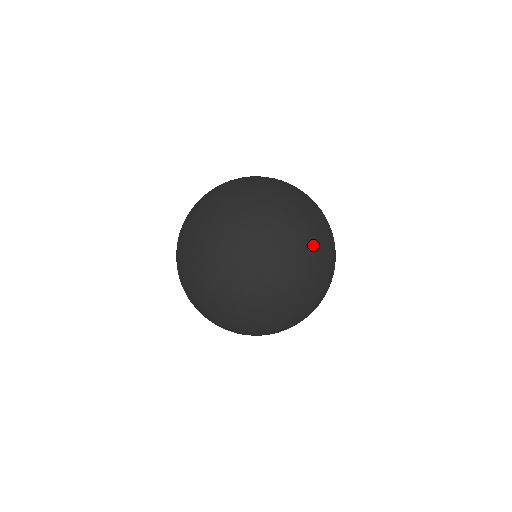
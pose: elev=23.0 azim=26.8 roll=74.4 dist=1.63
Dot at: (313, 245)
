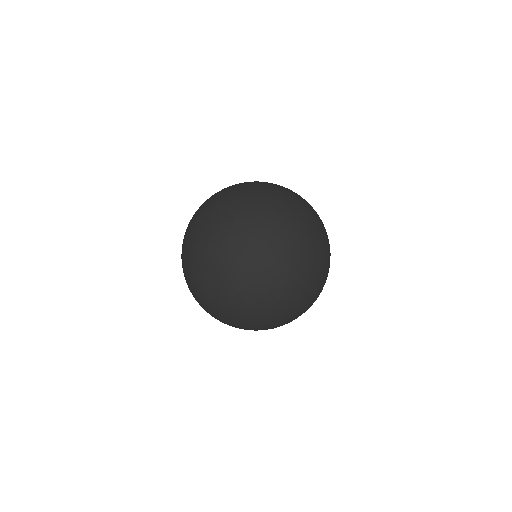
Dot at: (312, 273)
